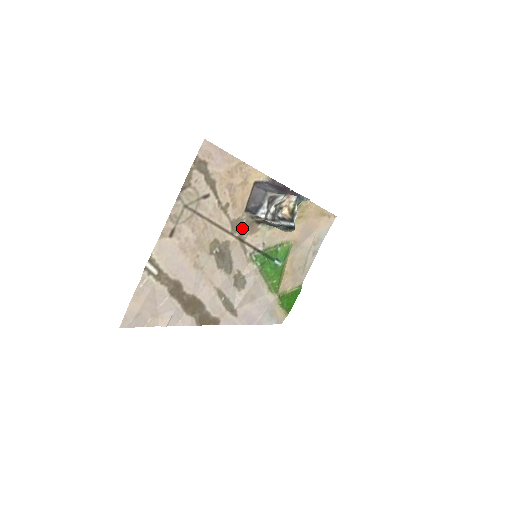
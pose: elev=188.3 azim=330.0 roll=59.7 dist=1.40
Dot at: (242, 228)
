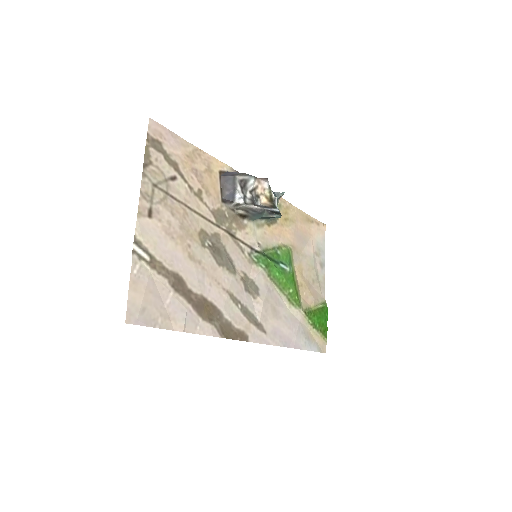
Dot at: (227, 221)
